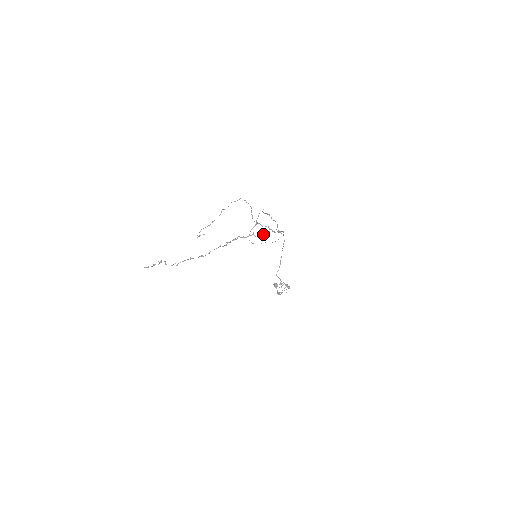
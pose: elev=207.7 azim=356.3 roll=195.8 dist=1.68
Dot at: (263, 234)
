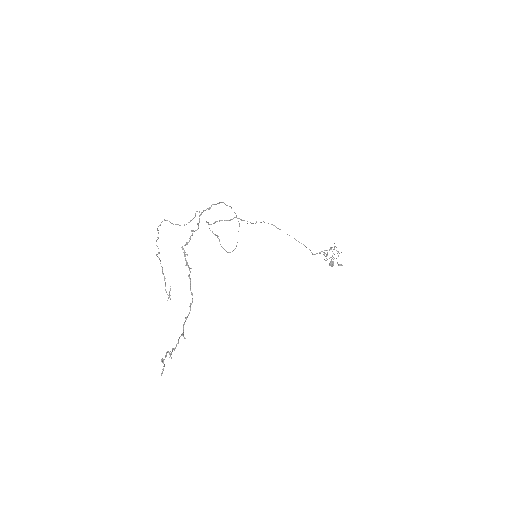
Dot at: (199, 220)
